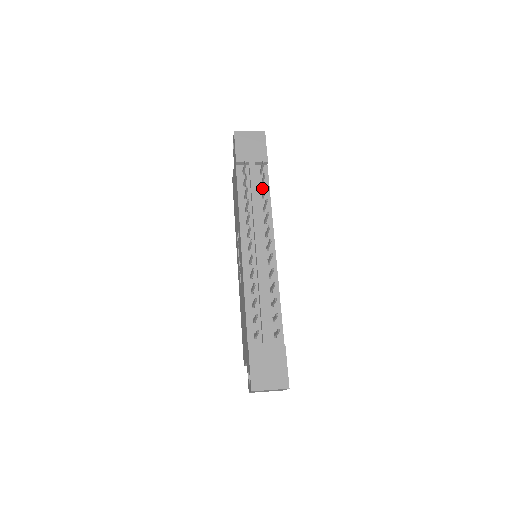
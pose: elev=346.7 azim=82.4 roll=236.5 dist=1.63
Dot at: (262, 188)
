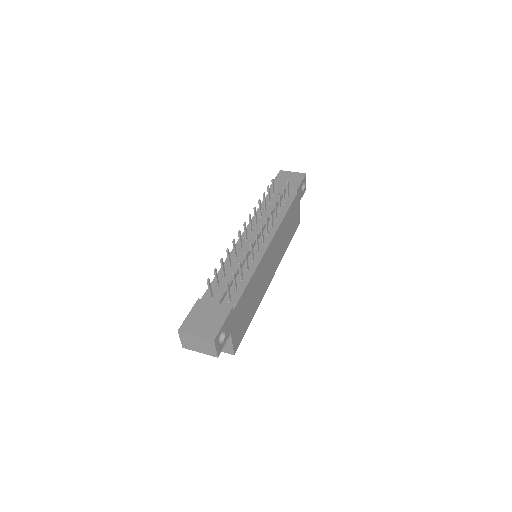
Dot at: (283, 206)
